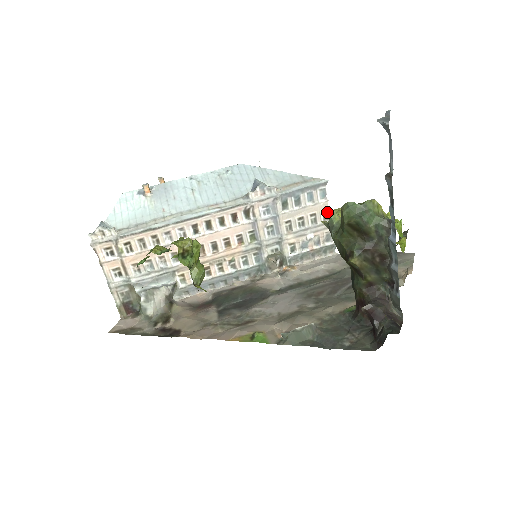
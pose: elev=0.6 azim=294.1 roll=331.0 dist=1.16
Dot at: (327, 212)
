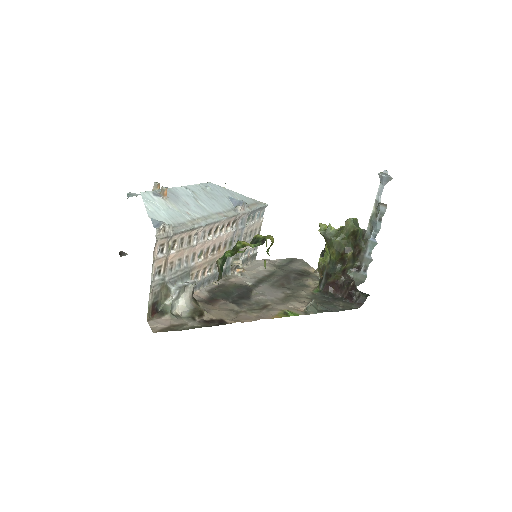
Dot at: (260, 228)
